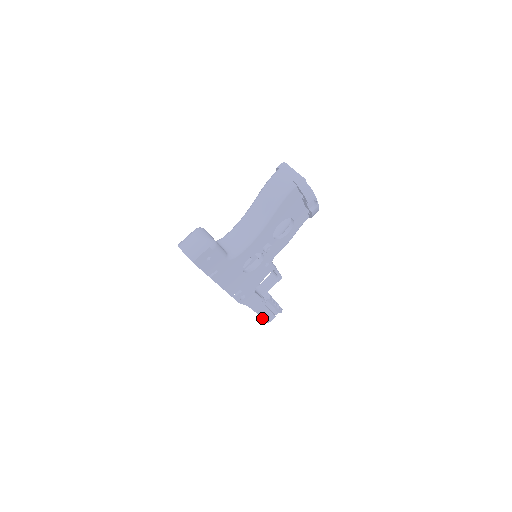
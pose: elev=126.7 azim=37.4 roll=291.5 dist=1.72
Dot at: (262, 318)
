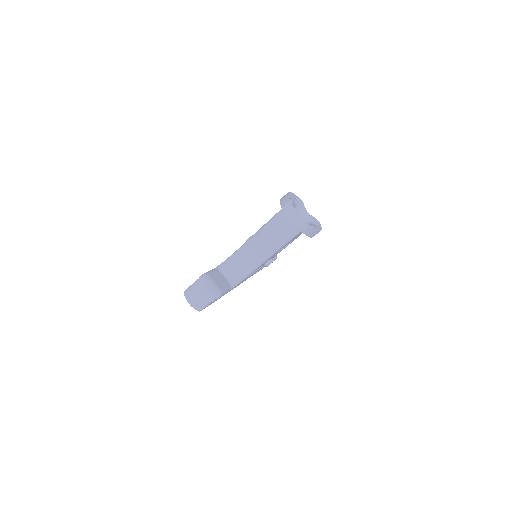
Dot at: occluded
